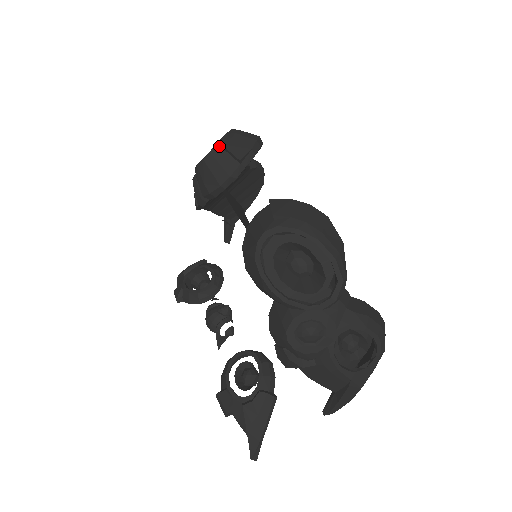
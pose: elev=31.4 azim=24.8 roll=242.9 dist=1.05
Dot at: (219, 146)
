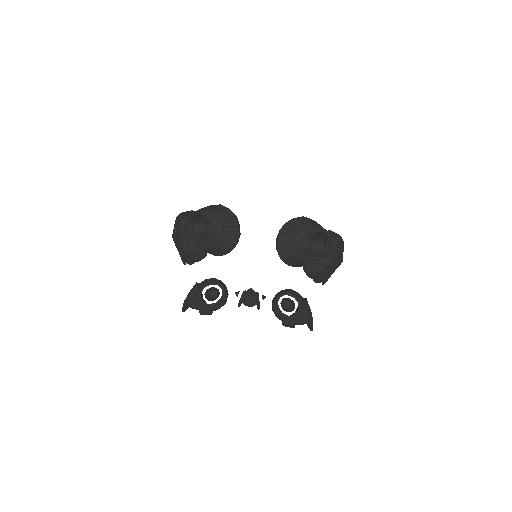
Dot at: (220, 228)
